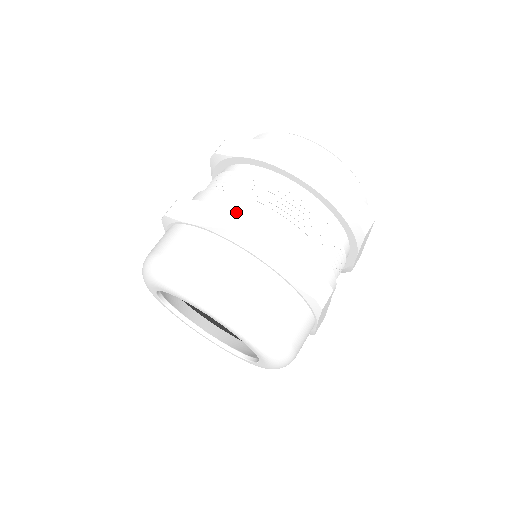
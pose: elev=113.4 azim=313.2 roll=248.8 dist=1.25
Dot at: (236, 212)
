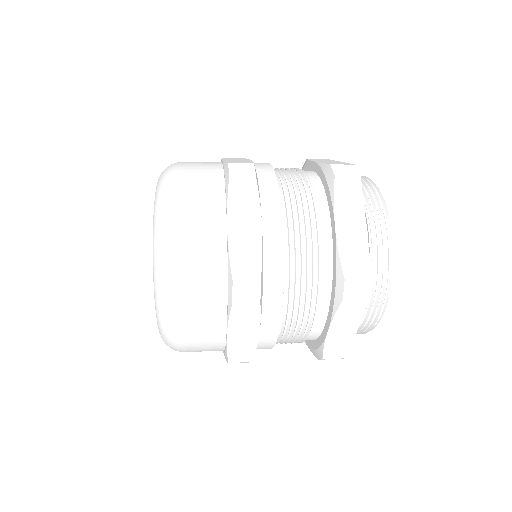
Dot at: (251, 164)
